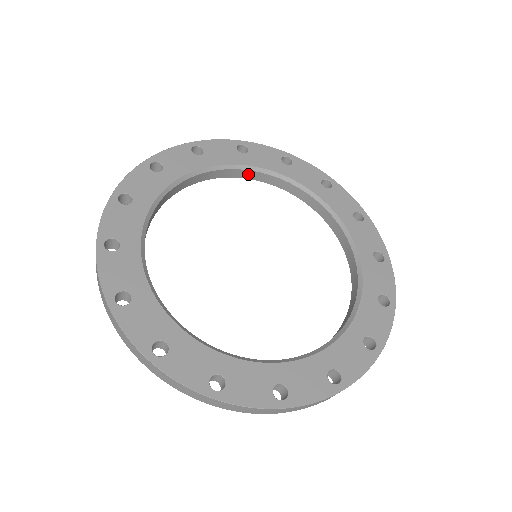
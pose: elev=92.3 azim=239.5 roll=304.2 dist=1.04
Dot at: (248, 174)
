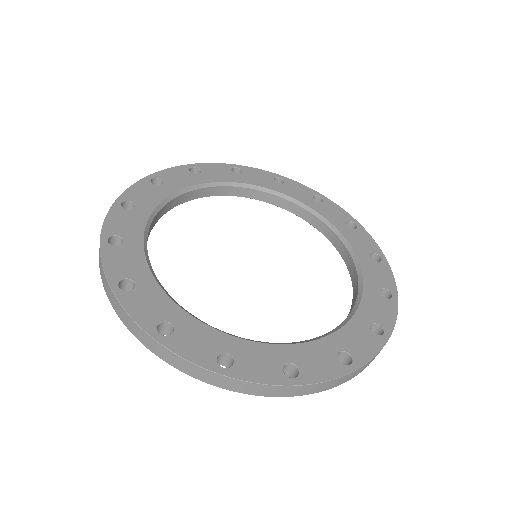
Dot at: (209, 191)
